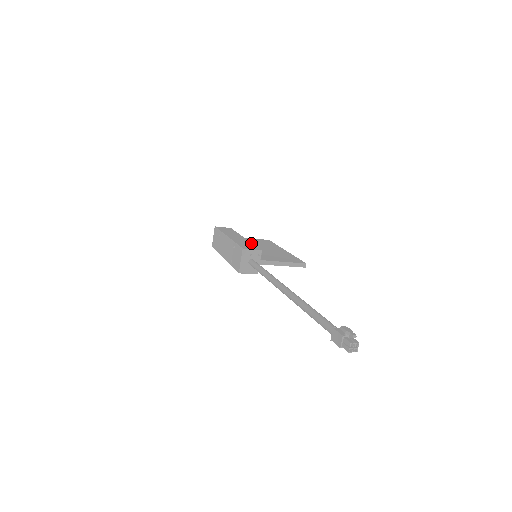
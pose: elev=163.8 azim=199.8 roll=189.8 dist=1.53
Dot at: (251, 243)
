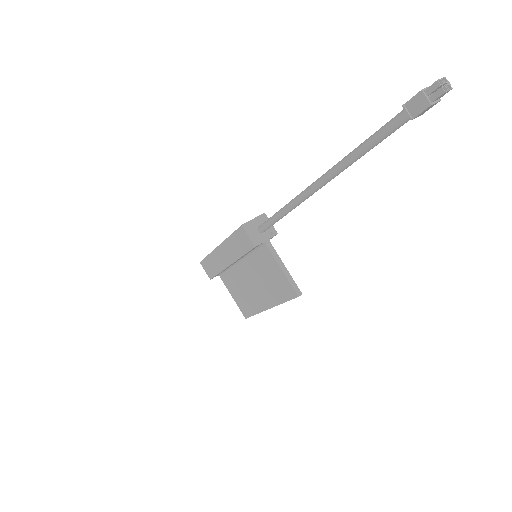
Dot at: occluded
